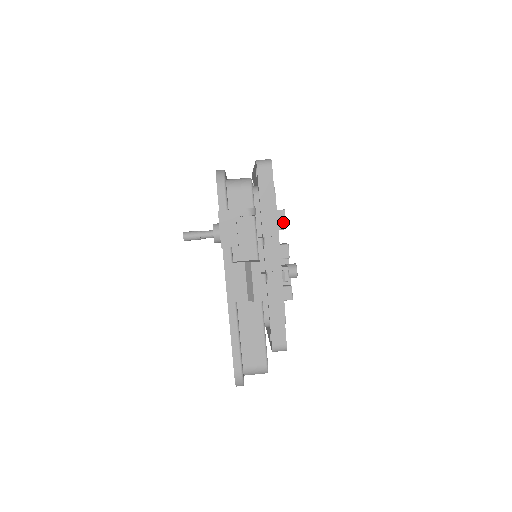
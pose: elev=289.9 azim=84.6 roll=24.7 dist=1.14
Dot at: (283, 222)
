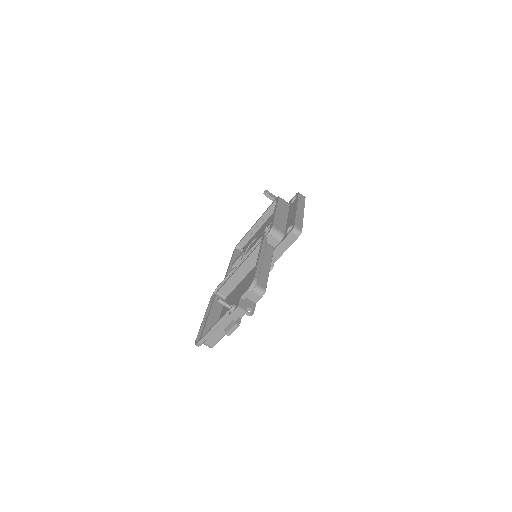
Dot at: occluded
